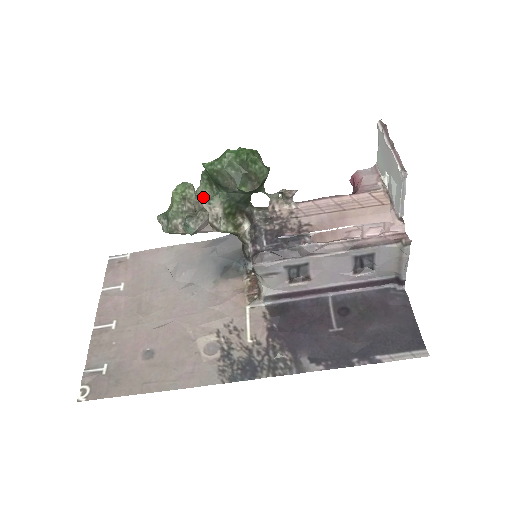
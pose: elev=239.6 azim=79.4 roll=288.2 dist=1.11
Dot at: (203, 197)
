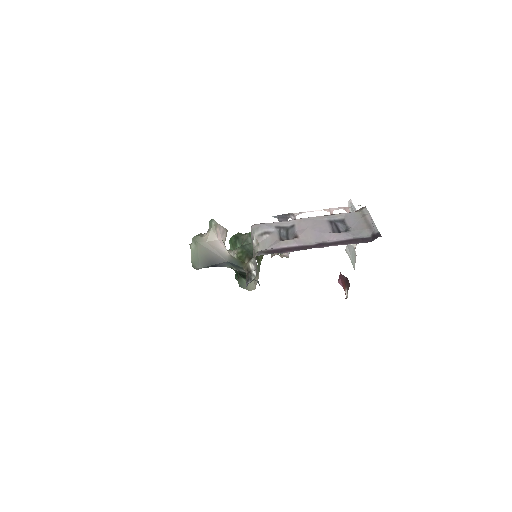
Dot at: occluded
